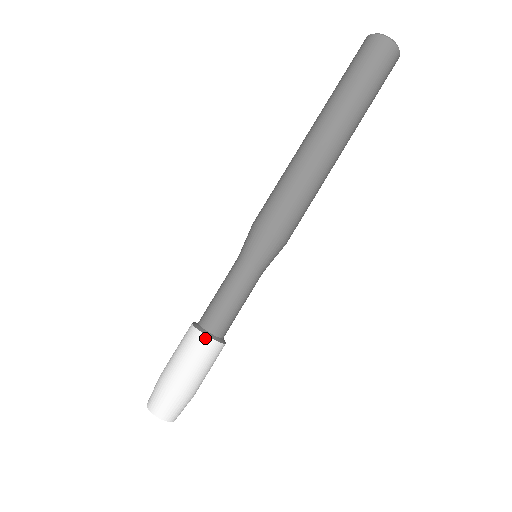
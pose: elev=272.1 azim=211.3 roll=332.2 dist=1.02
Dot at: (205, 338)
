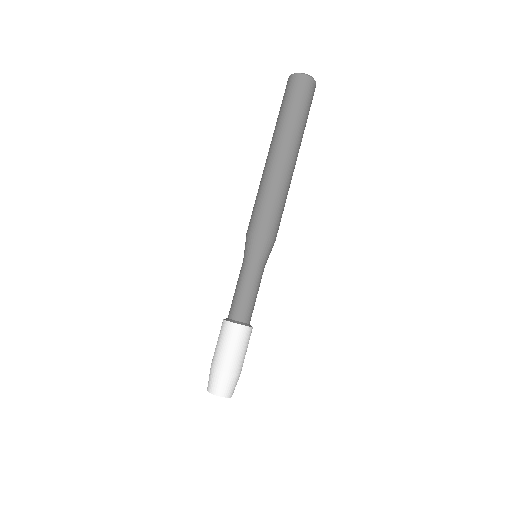
Dot at: (237, 326)
